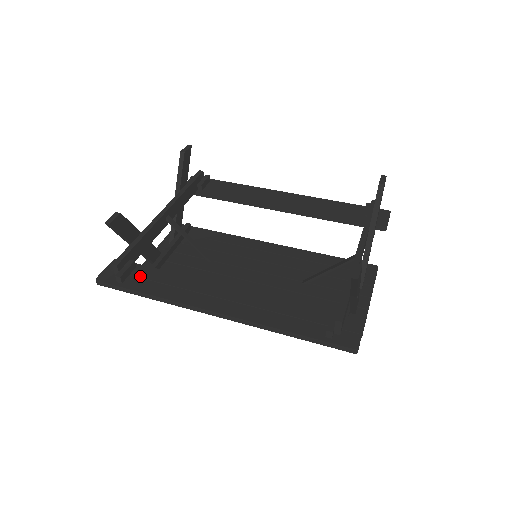
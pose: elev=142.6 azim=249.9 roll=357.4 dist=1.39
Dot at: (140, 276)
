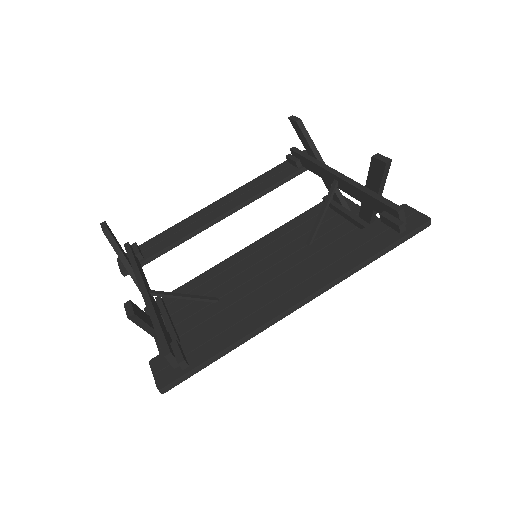
Dot at: (196, 346)
